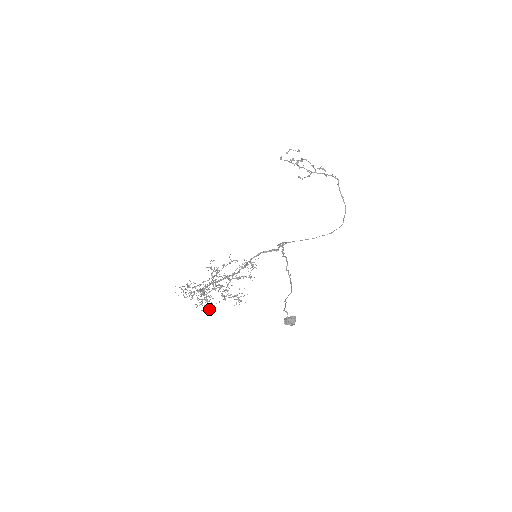
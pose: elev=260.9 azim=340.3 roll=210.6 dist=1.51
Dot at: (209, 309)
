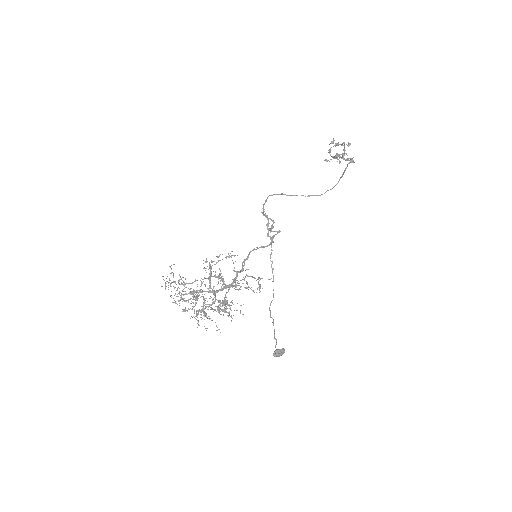
Dot at: occluded
